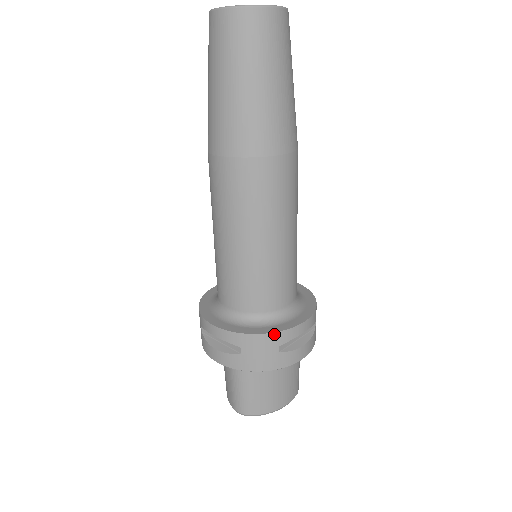
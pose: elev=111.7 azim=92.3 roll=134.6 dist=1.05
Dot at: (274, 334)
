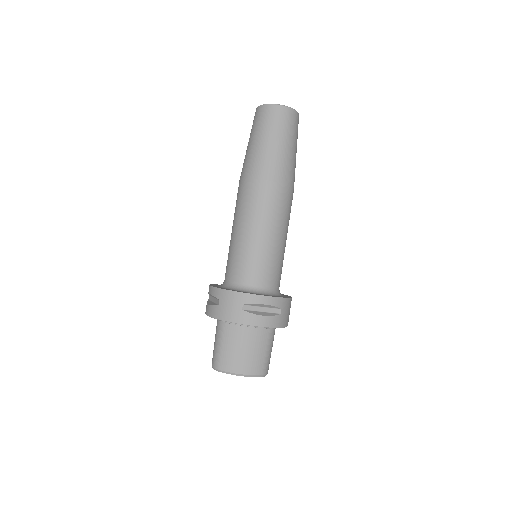
Dot at: (241, 294)
